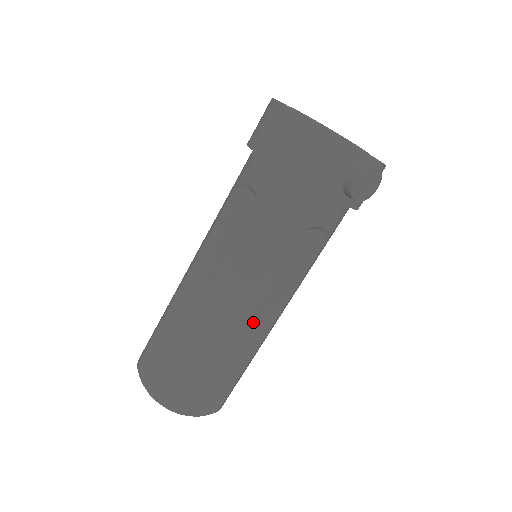
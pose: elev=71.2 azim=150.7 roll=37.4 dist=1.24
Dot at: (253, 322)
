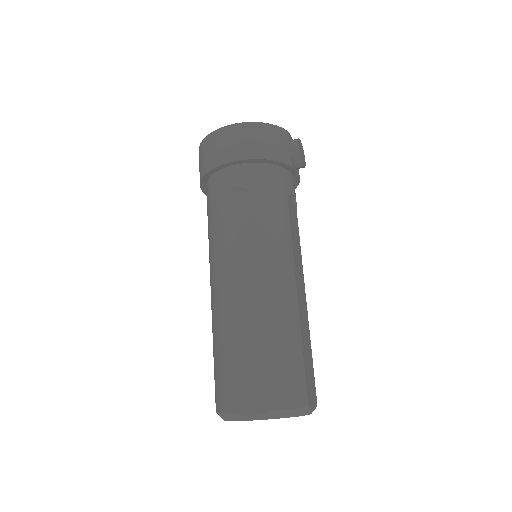
Dot at: (299, 288)
